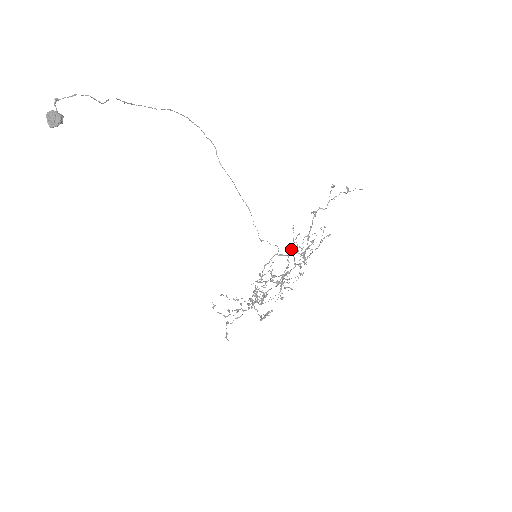
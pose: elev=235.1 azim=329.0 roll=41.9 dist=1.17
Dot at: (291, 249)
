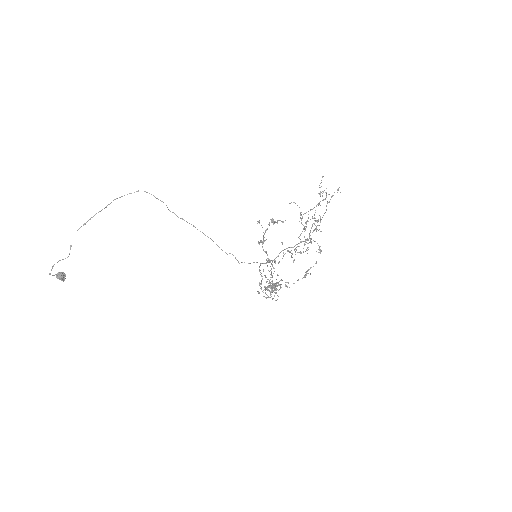
Dot at: occluded
